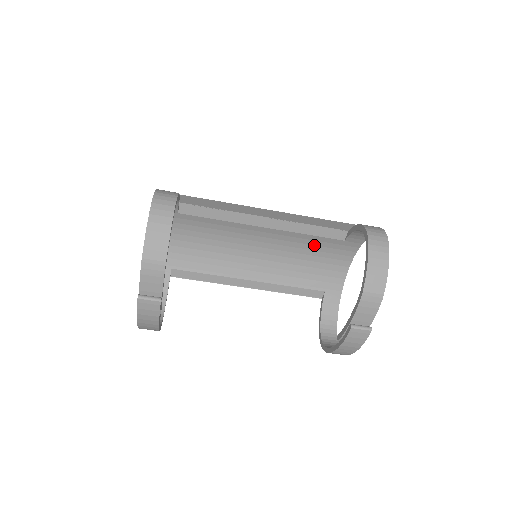
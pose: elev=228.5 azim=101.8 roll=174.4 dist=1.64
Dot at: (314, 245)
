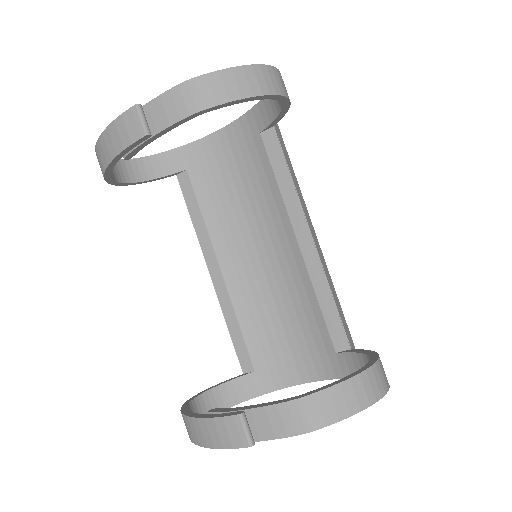
Dot at: (308, 320)
